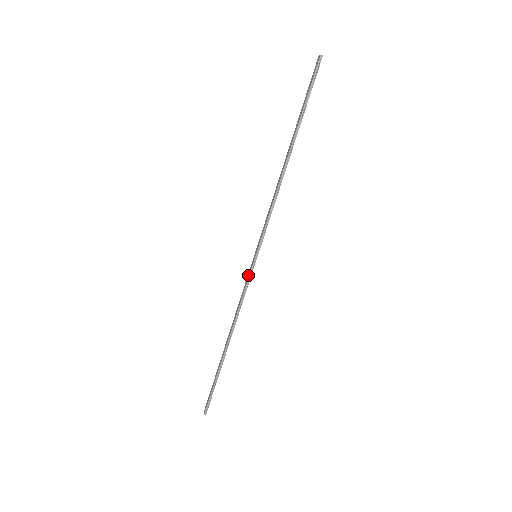
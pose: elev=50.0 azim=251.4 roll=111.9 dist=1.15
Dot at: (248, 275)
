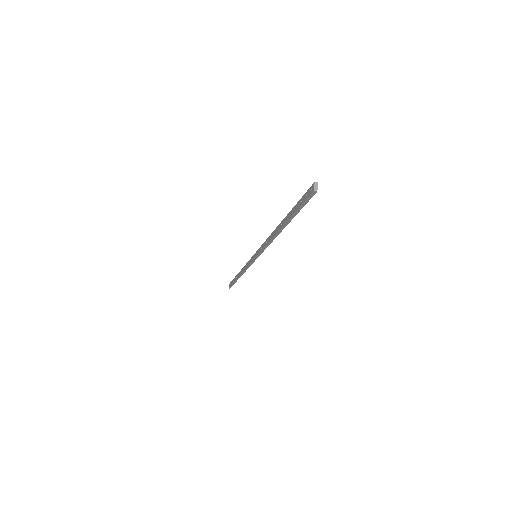
Dot at: (251, 260)
